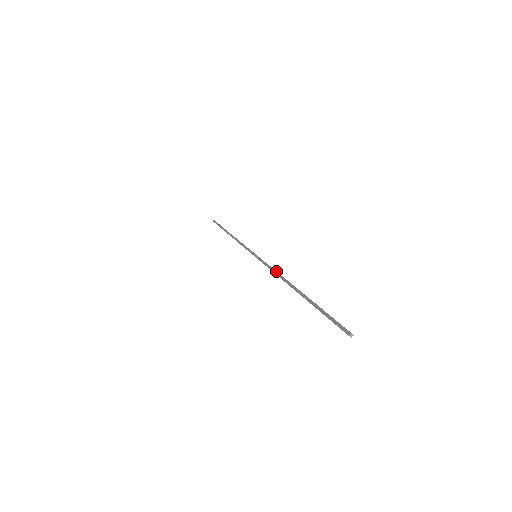
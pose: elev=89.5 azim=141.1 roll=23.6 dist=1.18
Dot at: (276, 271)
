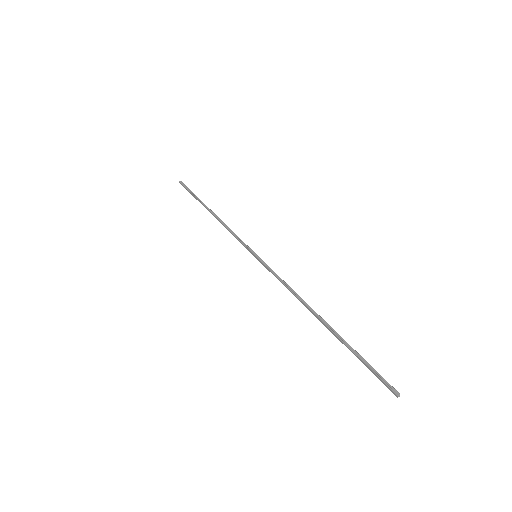
Dot at: occluded
